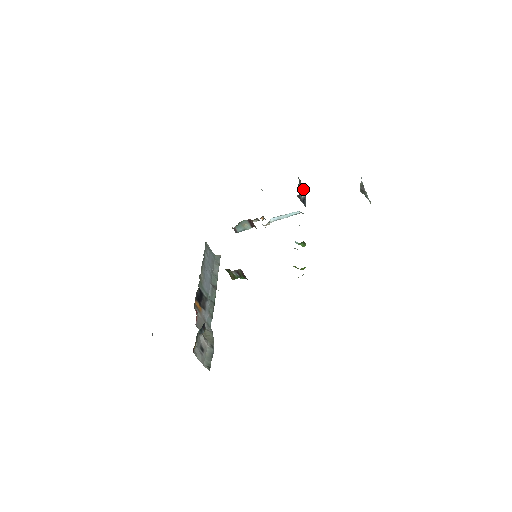
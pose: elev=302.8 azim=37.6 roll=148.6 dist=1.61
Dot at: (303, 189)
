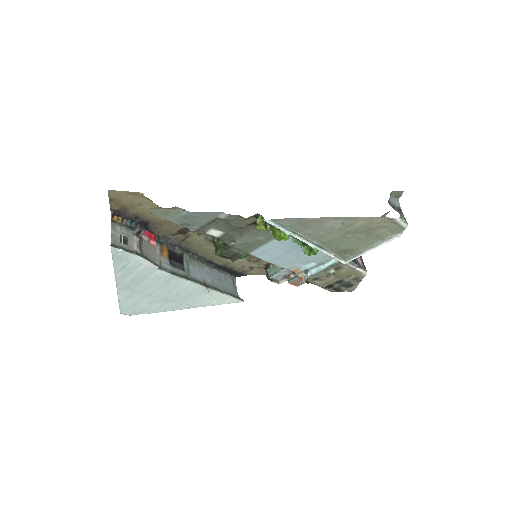
Dot at: (360, 262)
